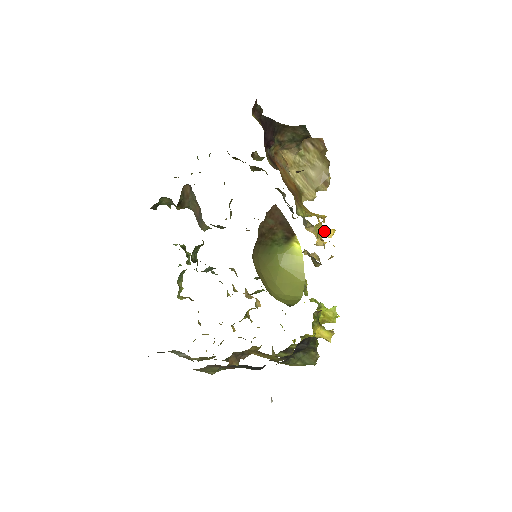
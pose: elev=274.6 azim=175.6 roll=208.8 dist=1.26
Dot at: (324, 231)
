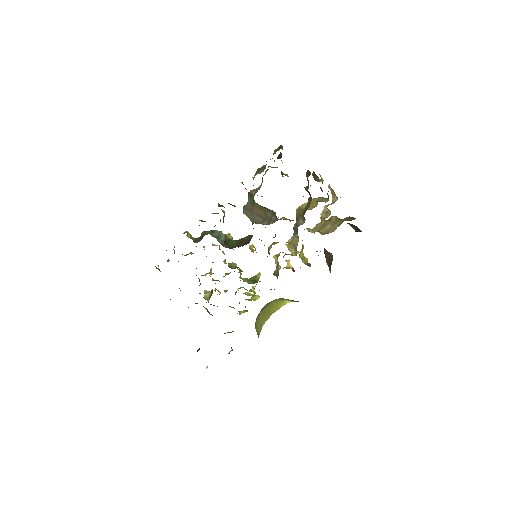
Dot at: occluded
